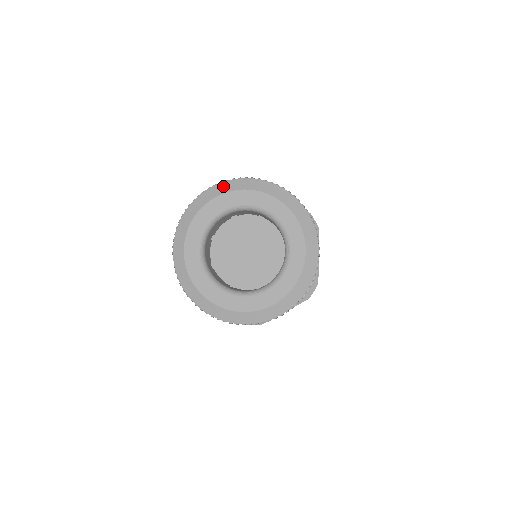
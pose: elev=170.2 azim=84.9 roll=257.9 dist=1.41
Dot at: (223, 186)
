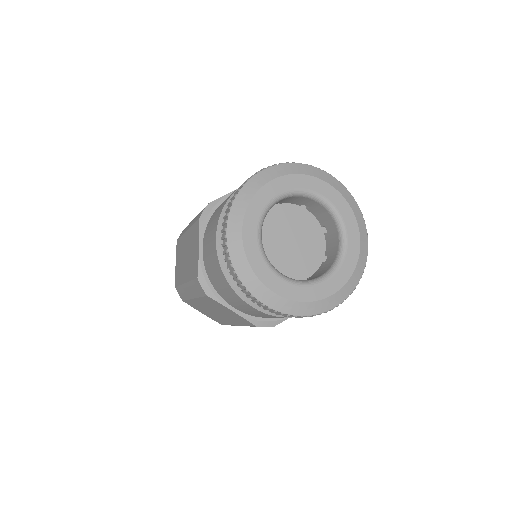
Dot at: (280, 168)
